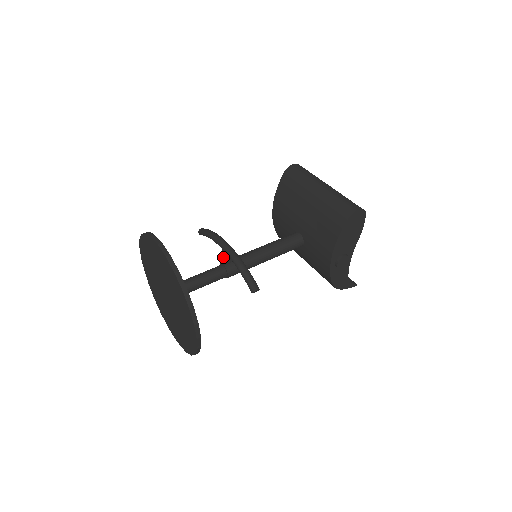
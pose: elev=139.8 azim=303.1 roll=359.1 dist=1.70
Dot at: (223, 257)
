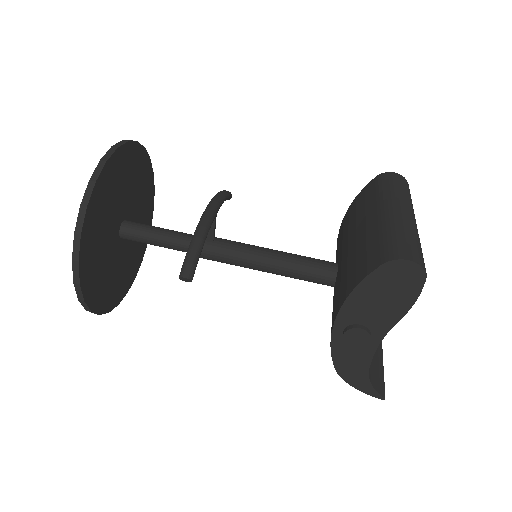
Dot at: occluded
